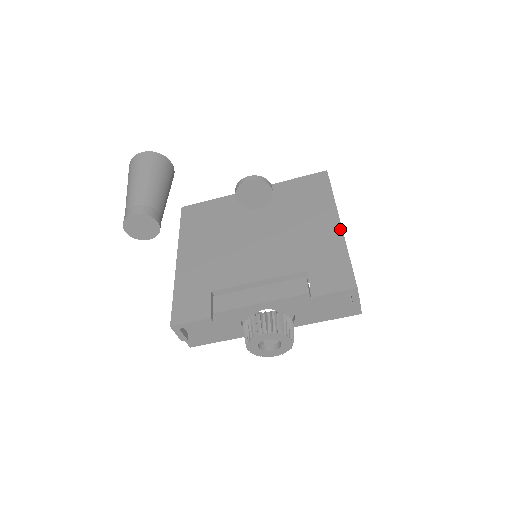
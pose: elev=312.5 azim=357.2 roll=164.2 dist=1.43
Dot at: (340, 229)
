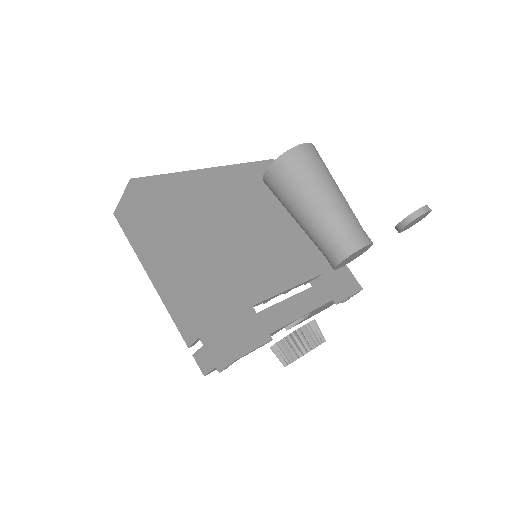
Dot at: occluded
